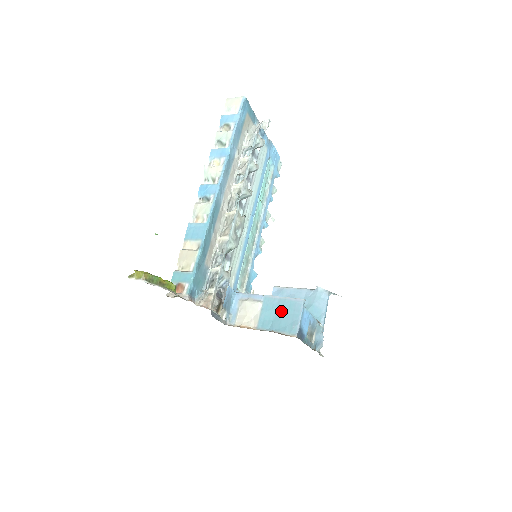
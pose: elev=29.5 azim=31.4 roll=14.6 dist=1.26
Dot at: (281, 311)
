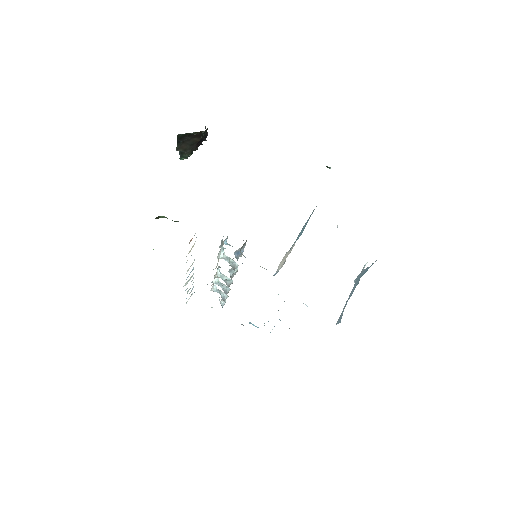
Dot at: (301, 231)
